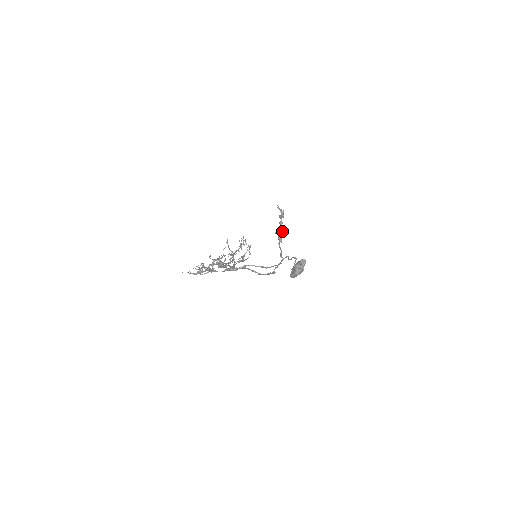
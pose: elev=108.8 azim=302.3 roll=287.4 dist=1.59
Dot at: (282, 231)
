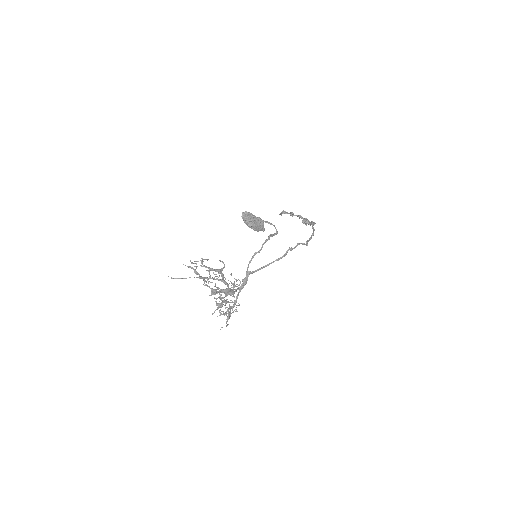
Dot at: (304, 219)
